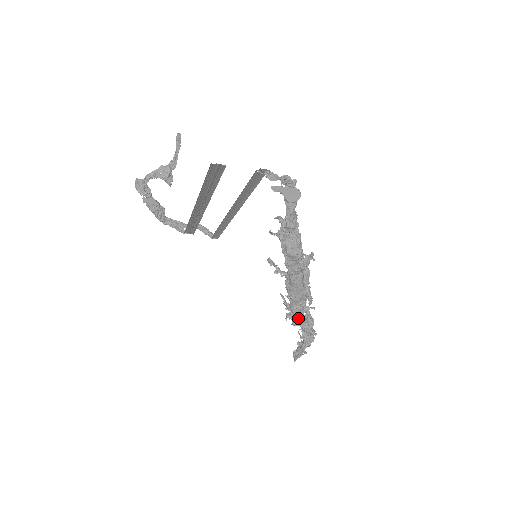
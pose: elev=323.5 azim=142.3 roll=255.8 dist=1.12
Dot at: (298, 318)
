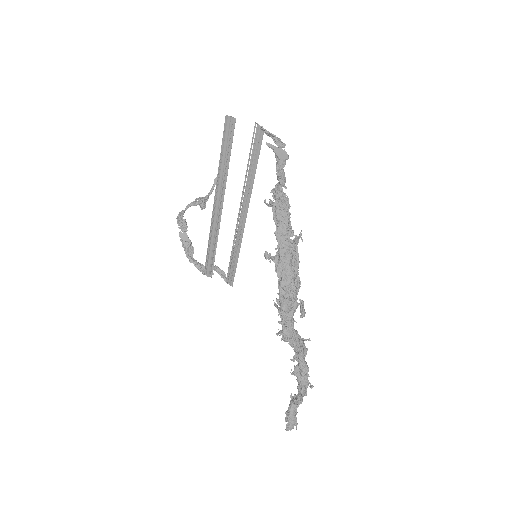
Dot at: (287, 322)
